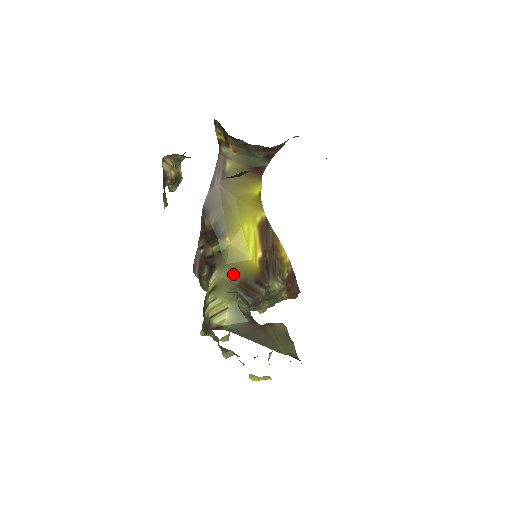
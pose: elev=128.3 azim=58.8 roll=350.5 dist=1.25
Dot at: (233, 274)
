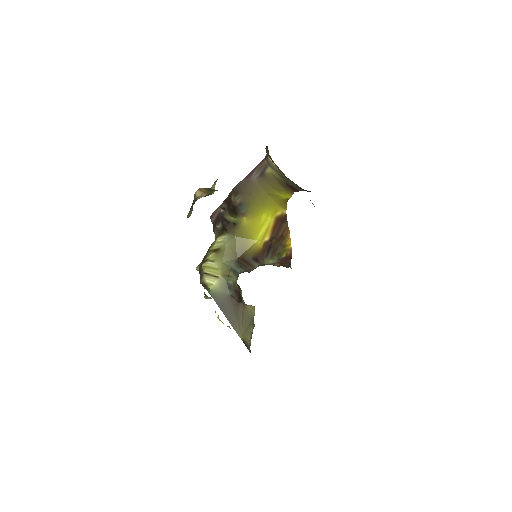
Dot at: (237, 248)
